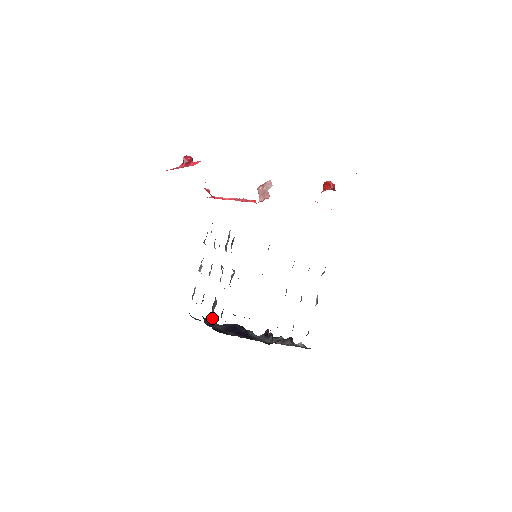
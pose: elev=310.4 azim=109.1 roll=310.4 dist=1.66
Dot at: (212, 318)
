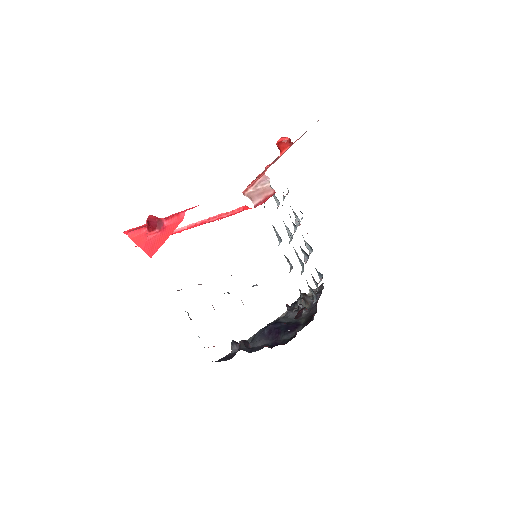
Dot at: (244, 343)
